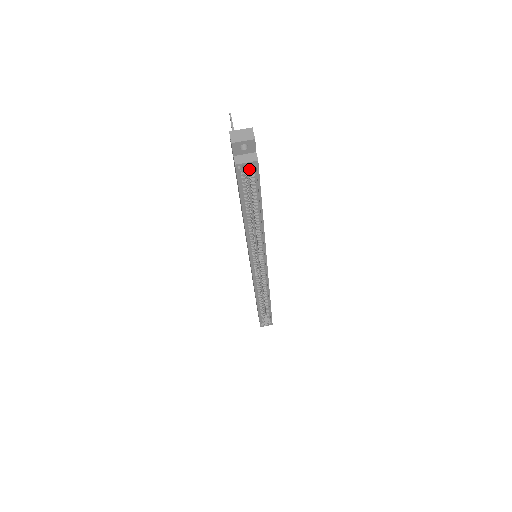
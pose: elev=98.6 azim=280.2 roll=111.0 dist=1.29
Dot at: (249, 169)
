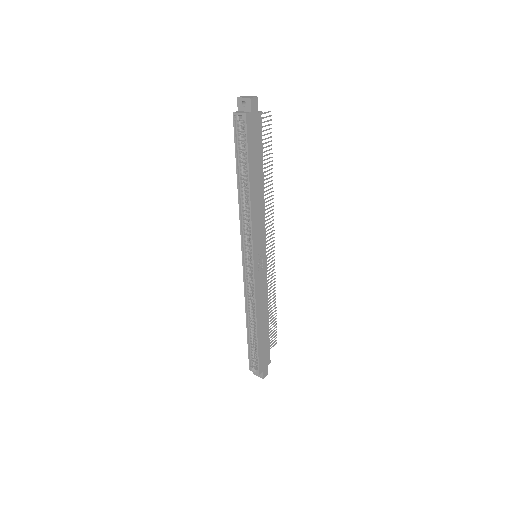
Dot at: occluded
